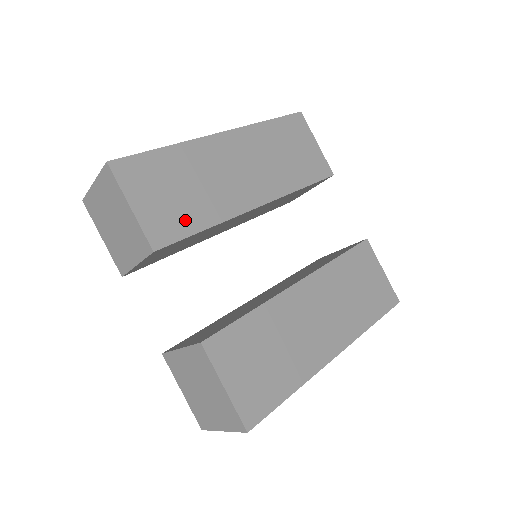
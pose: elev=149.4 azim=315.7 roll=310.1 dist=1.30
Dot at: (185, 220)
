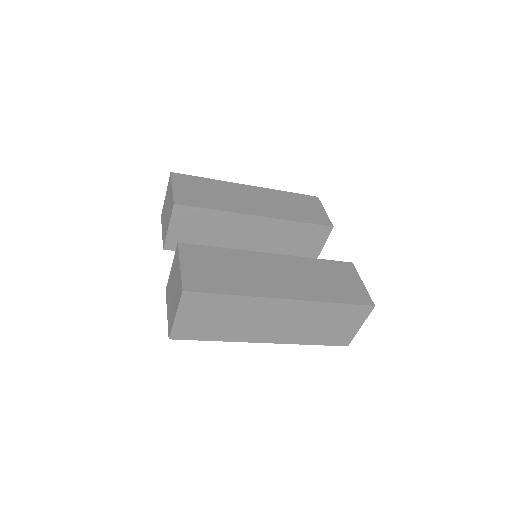
Dot at: (202, 202)
